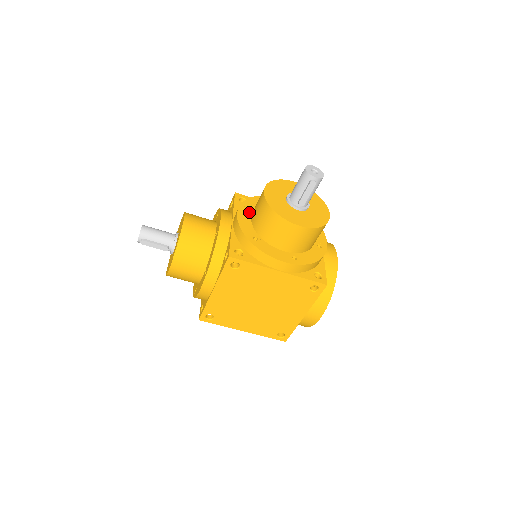
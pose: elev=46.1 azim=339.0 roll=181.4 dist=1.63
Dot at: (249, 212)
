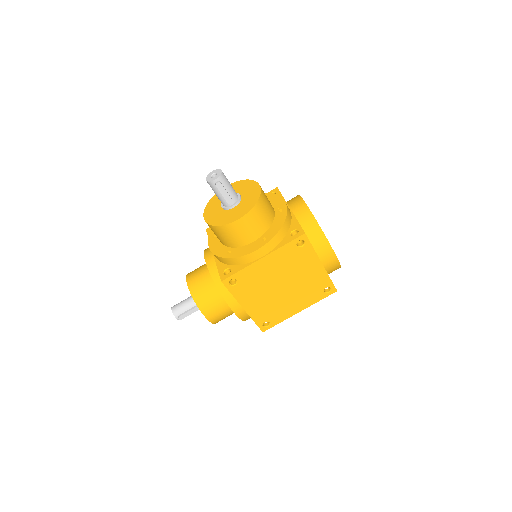
Dot at: (216, 237)
